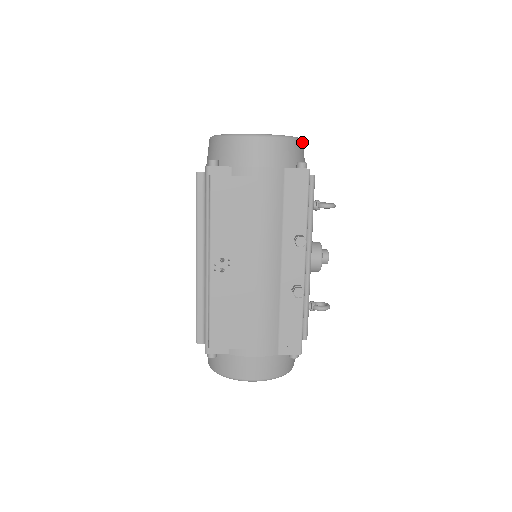
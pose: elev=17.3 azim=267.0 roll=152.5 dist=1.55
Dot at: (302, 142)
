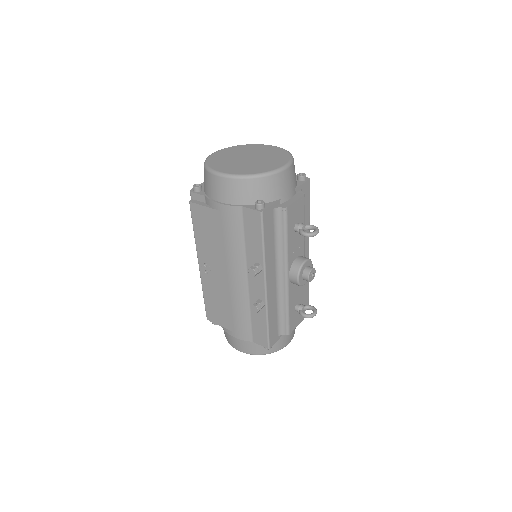
Dot at: (275, 175)
